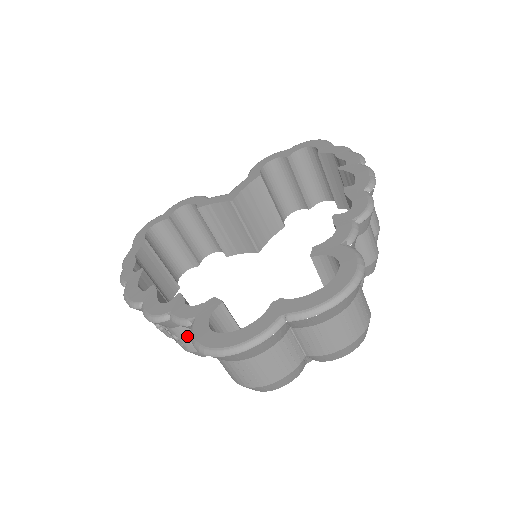
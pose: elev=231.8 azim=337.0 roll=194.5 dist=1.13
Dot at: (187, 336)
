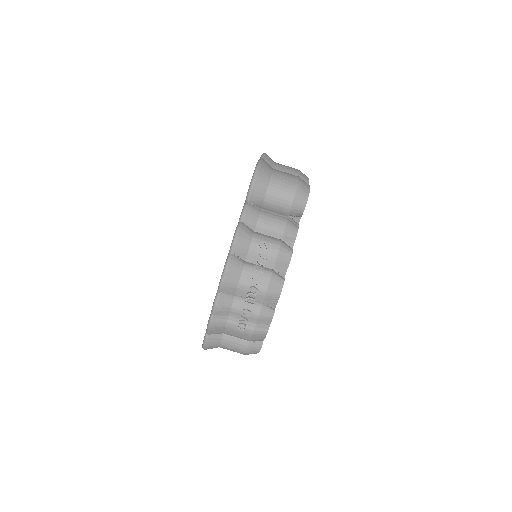
Dot at: (264, 236)
